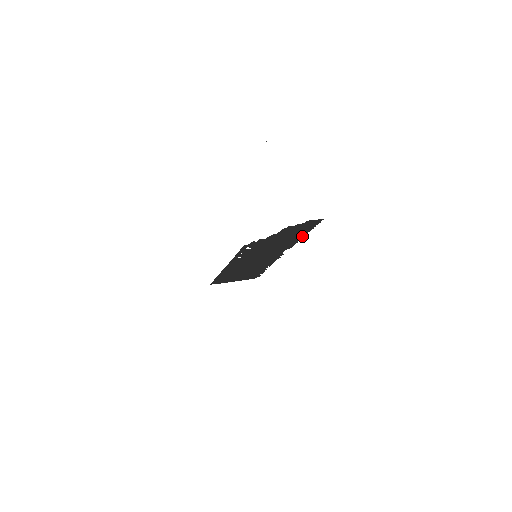
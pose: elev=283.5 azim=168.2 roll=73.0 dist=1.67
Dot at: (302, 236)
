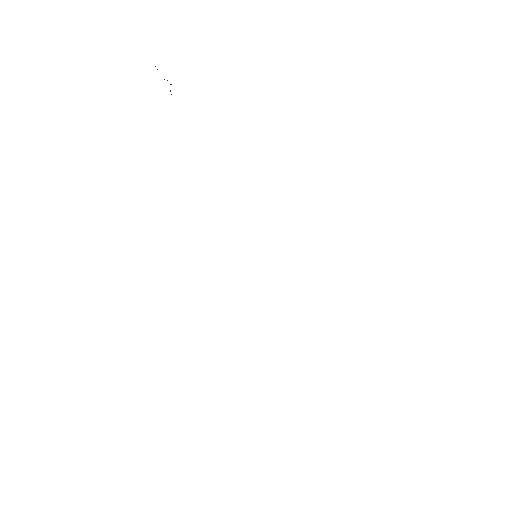
Dot at: occluded
